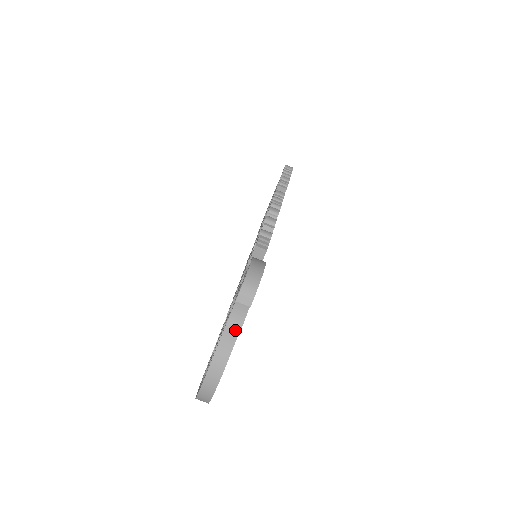
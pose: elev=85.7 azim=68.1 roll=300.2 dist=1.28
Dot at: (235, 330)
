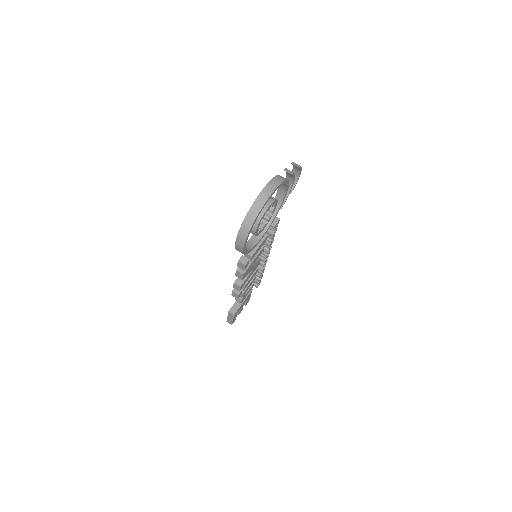
Dot at: (290, 172)
